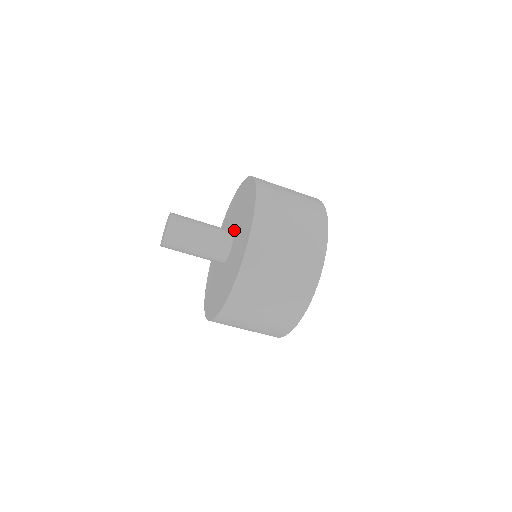
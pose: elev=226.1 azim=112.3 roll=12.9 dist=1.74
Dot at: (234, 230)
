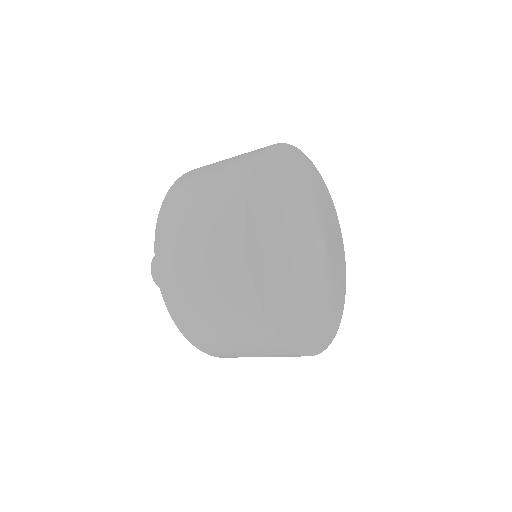
Dot at: occluded
